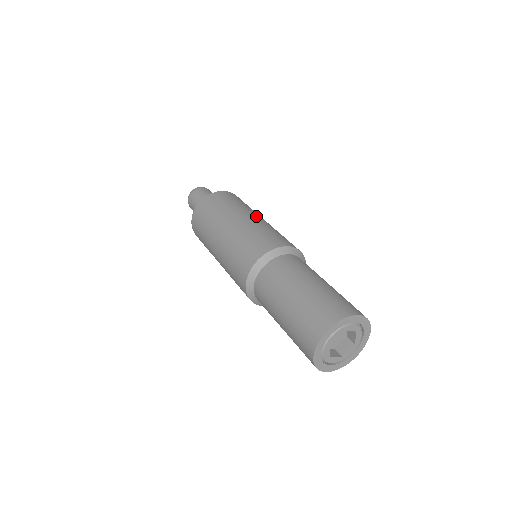
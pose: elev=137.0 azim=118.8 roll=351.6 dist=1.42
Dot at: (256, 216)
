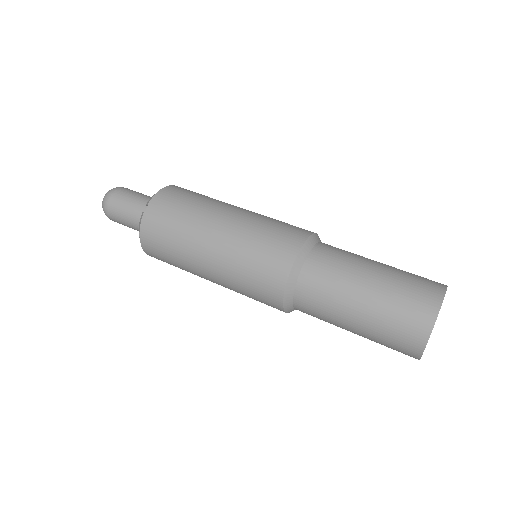
Dot at: (225, 217)
